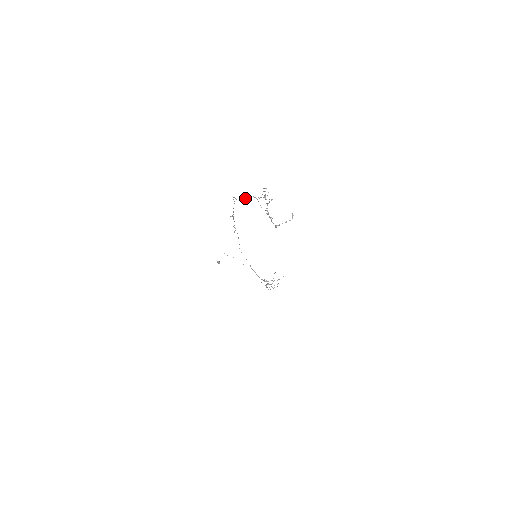
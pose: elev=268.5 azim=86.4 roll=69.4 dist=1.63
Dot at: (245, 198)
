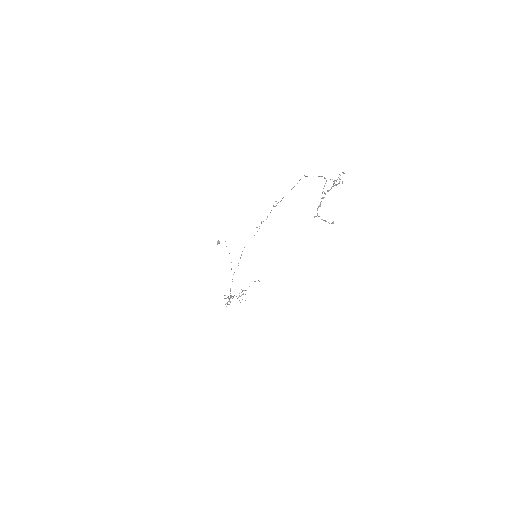
Dot at: occluded
